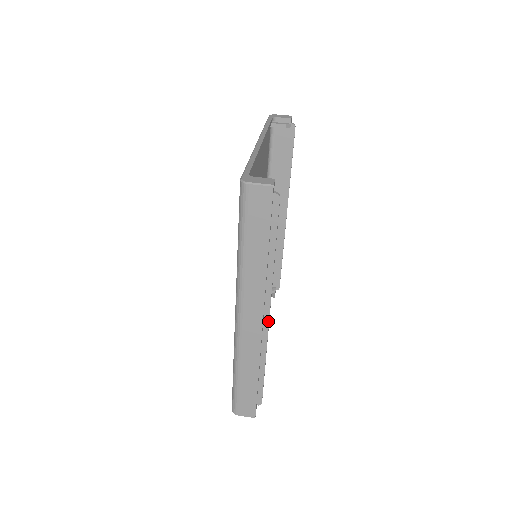
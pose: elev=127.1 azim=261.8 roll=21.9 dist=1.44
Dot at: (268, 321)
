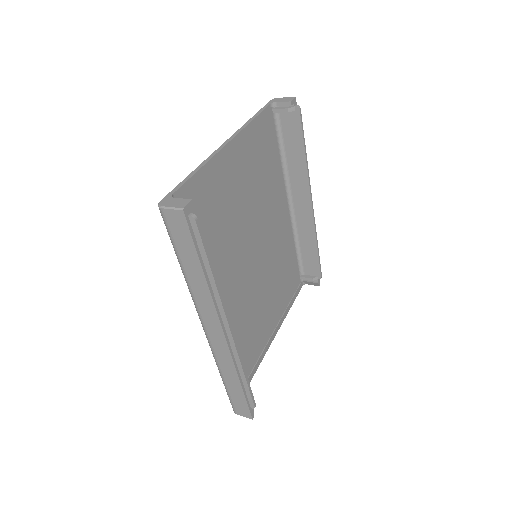
Dot at: (231, 335)
